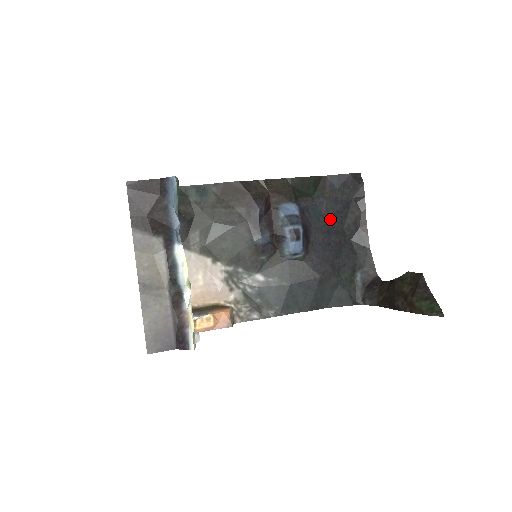
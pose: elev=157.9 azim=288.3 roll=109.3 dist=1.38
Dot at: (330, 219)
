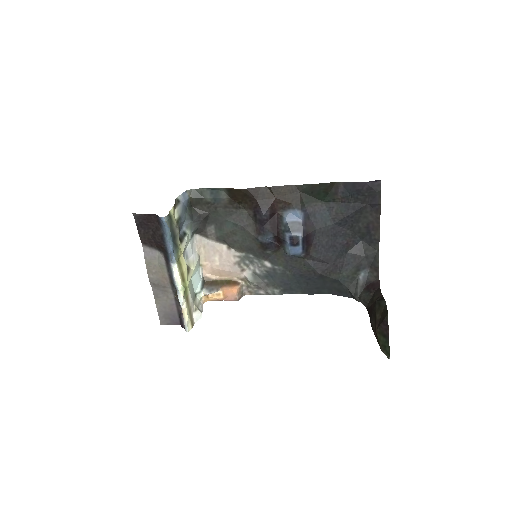
Dot at: (339, 223)
